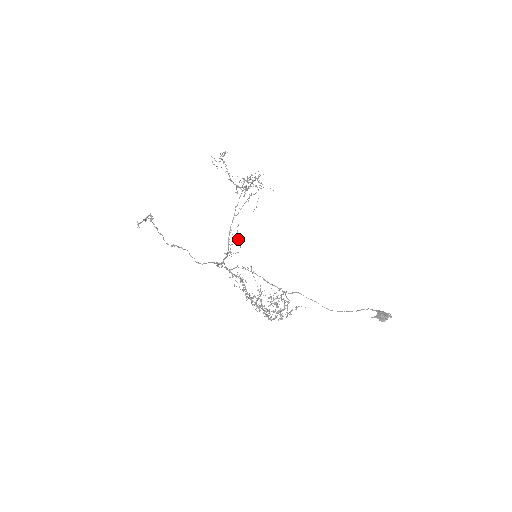
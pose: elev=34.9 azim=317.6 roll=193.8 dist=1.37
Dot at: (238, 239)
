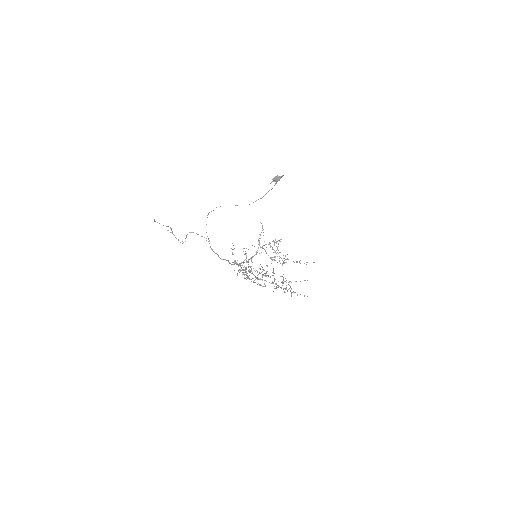
Dot at: (245, 253)
